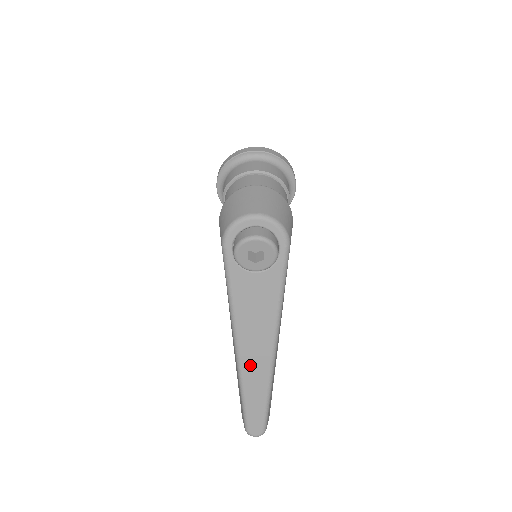
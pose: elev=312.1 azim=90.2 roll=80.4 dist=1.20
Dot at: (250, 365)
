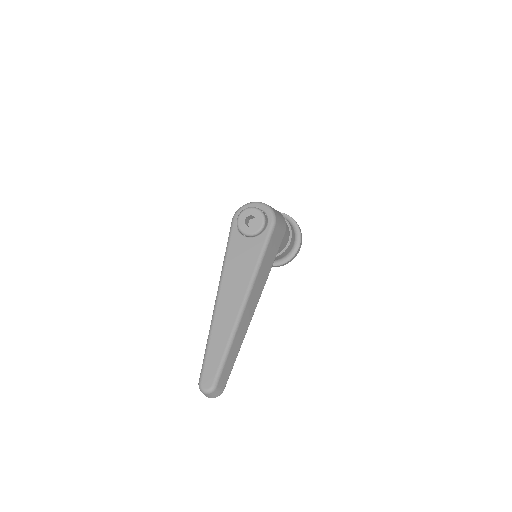
Dot at: (223, 311)
